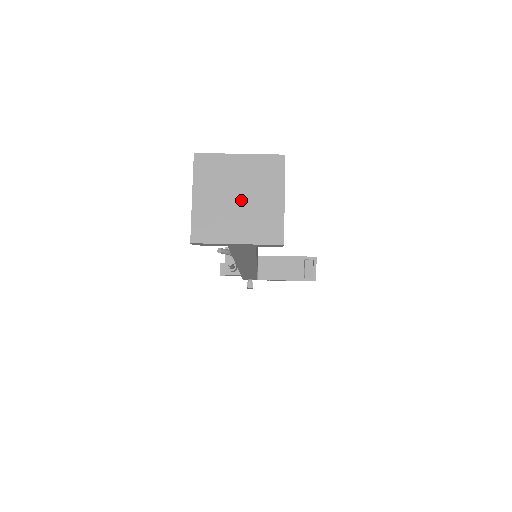
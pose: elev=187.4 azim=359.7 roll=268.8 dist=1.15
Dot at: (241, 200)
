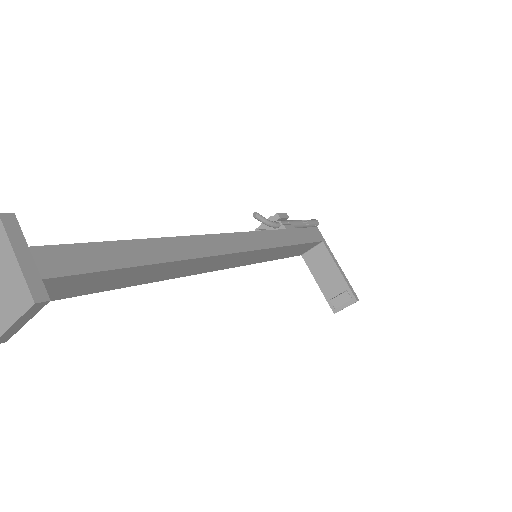
Dot at: out of frame
